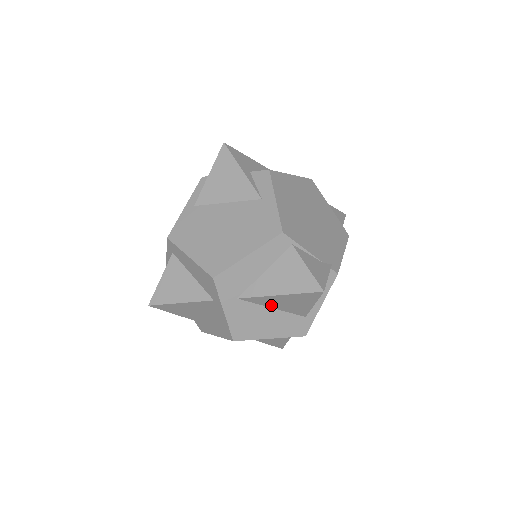
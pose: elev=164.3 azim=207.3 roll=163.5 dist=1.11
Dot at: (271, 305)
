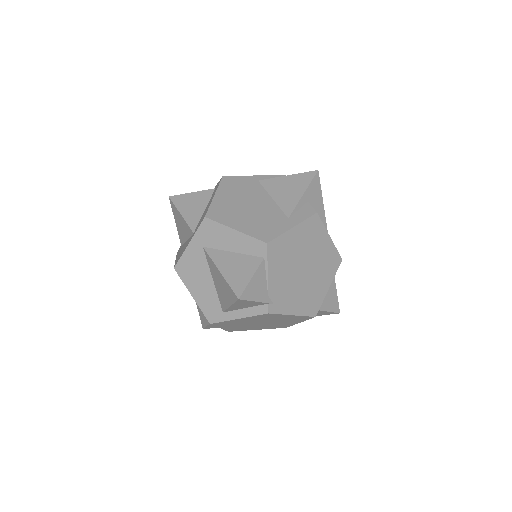
Dot at: (214, 276)
